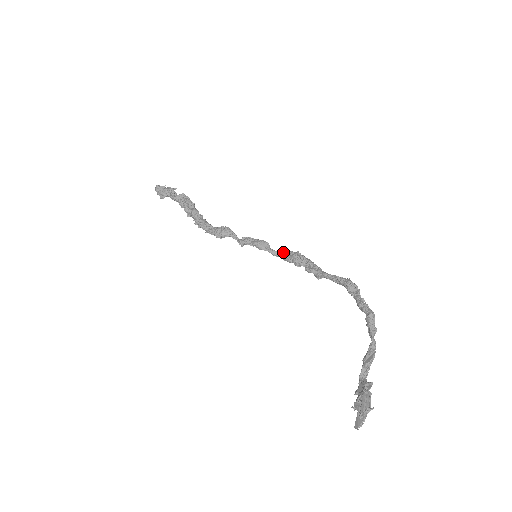
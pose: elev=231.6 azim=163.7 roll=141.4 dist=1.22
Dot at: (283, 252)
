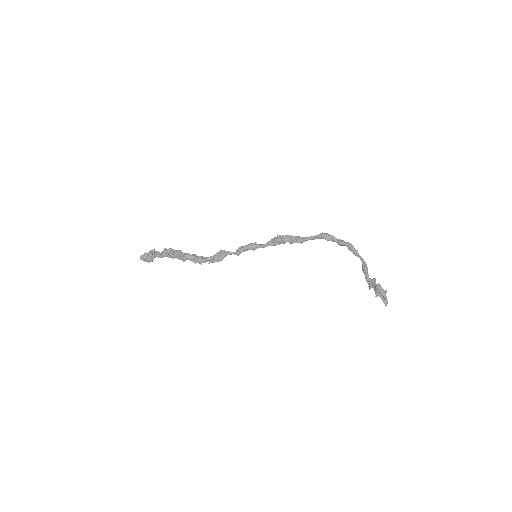
Dot at: (269, 242)
